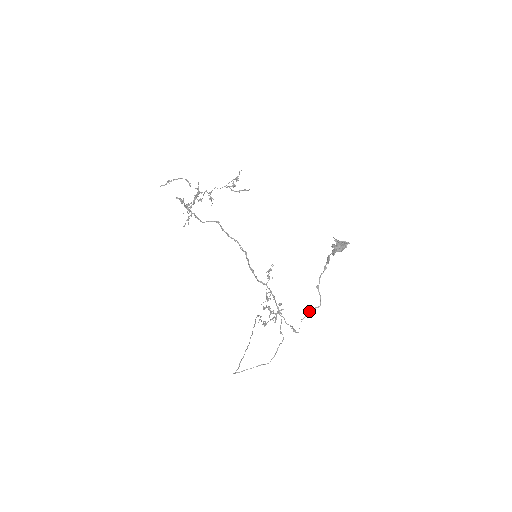
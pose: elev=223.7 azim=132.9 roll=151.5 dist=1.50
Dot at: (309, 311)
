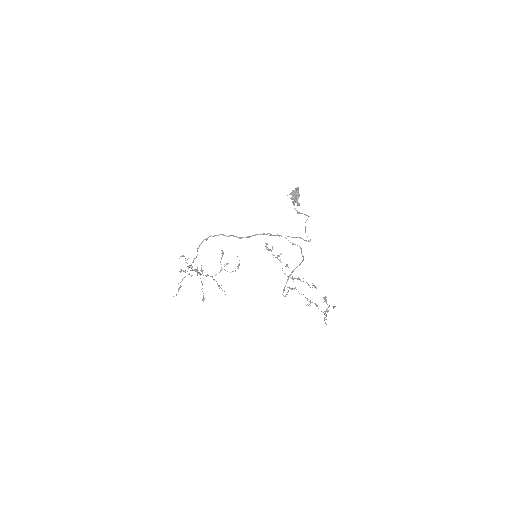
Dot at: occluded
